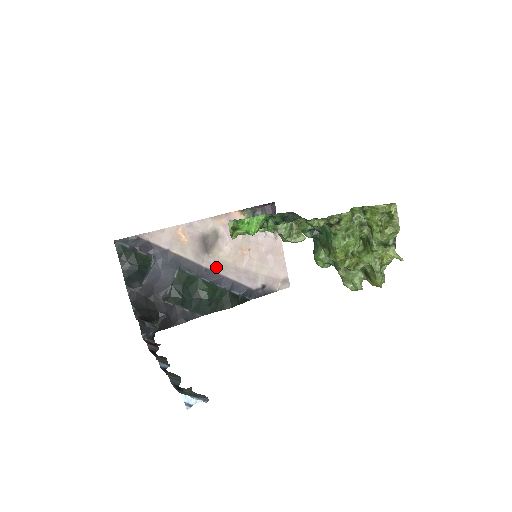
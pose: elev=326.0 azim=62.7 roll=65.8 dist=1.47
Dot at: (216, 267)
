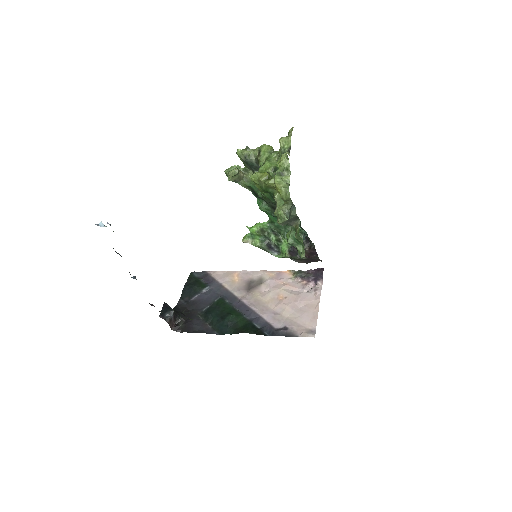
Dot at: (250, 302)
